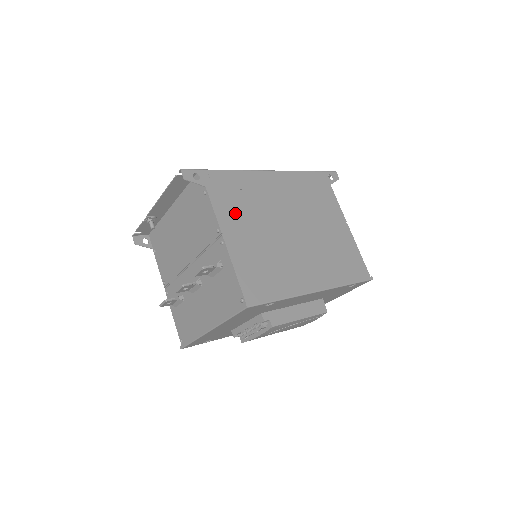
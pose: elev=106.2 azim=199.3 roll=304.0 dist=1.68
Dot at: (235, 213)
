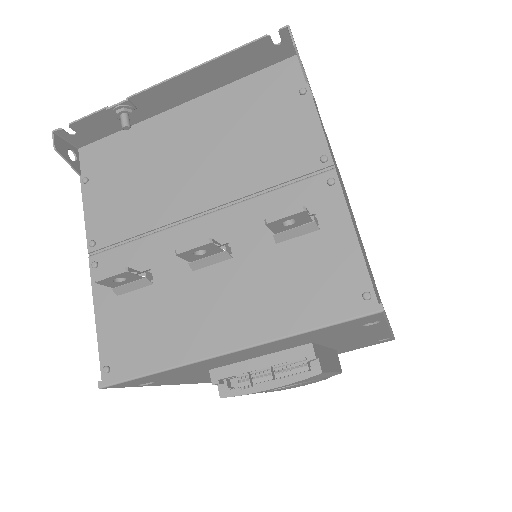
Dot at: occluded
